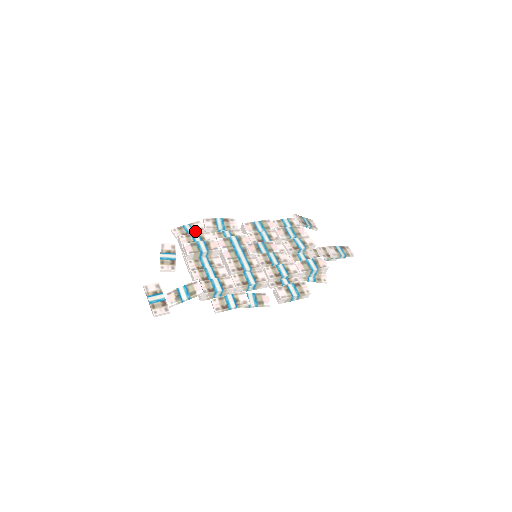
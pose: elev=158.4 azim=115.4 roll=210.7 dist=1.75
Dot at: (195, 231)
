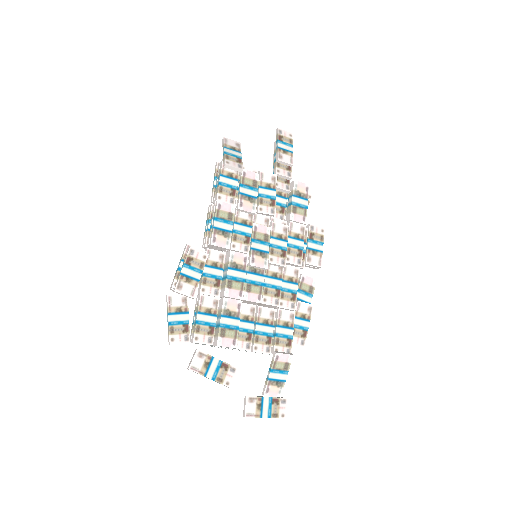
Dot at: (185, 312)
